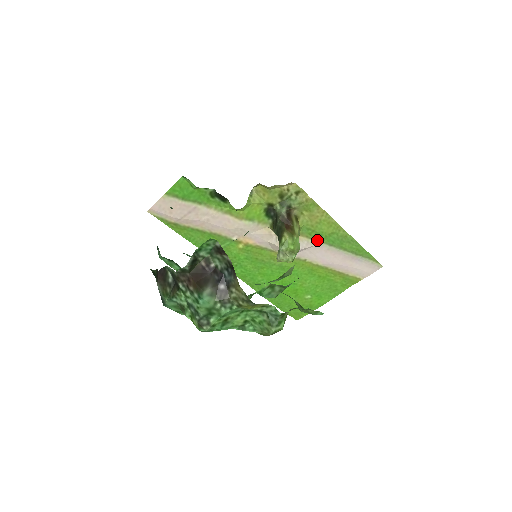
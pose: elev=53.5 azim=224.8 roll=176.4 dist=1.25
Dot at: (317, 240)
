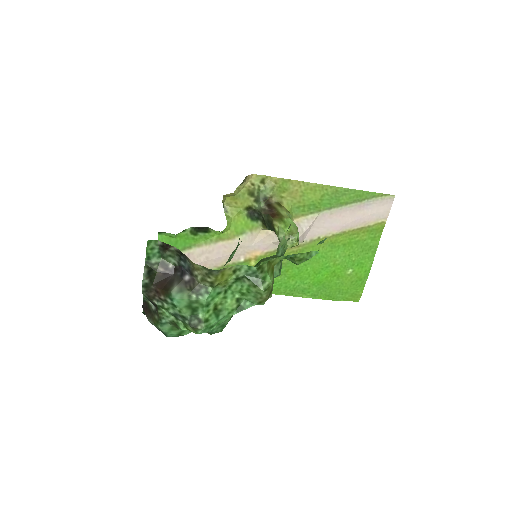
Dot at: (314, 212)
